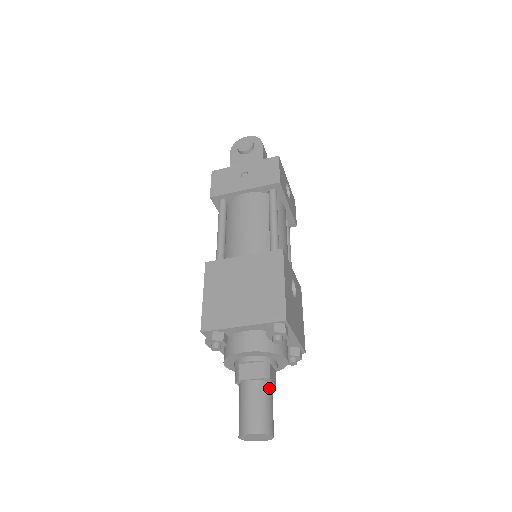
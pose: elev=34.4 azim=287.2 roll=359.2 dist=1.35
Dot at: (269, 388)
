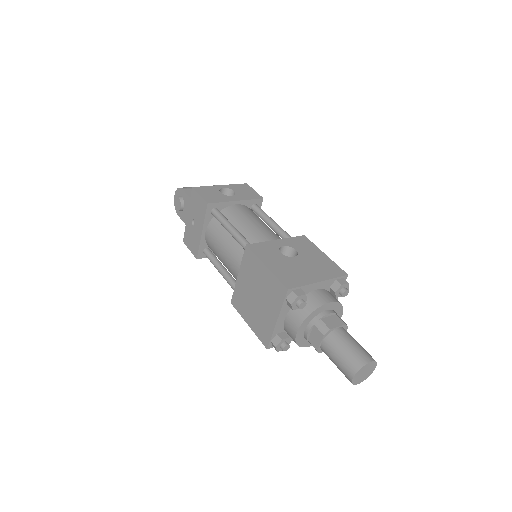
Dot at: (337, 334)
